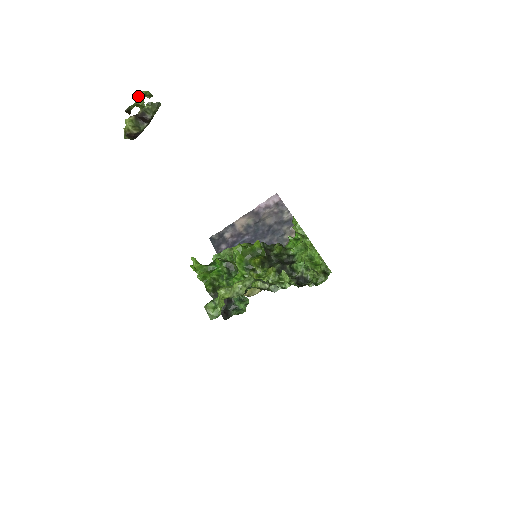
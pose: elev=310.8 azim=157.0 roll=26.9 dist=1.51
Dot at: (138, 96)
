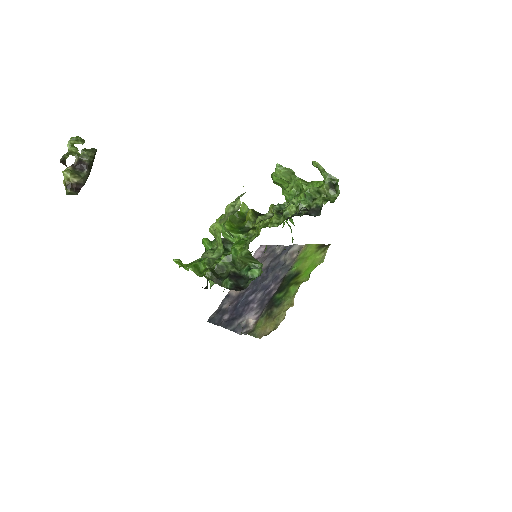
Dot at: (69, 143)
